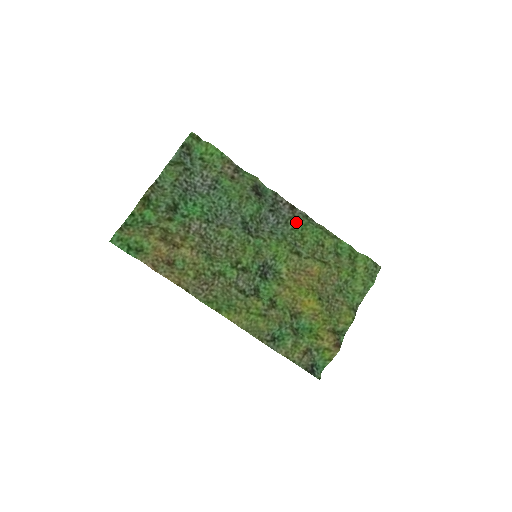
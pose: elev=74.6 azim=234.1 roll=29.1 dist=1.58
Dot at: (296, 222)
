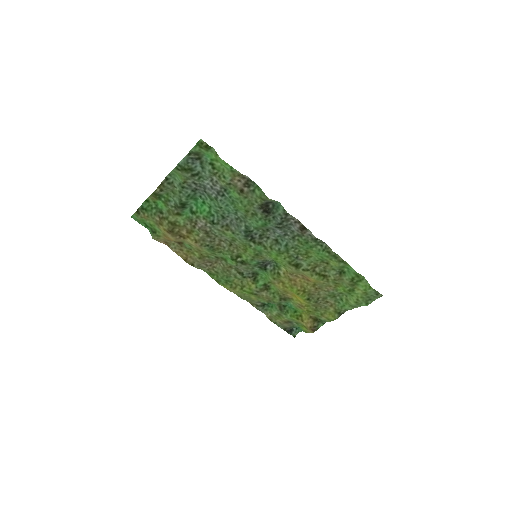
Dot at: (303, 241)
